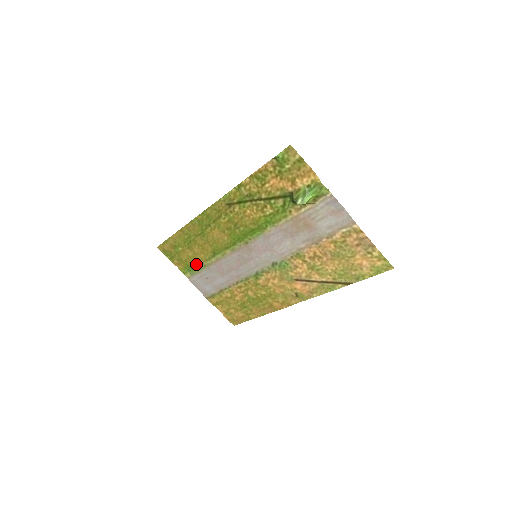
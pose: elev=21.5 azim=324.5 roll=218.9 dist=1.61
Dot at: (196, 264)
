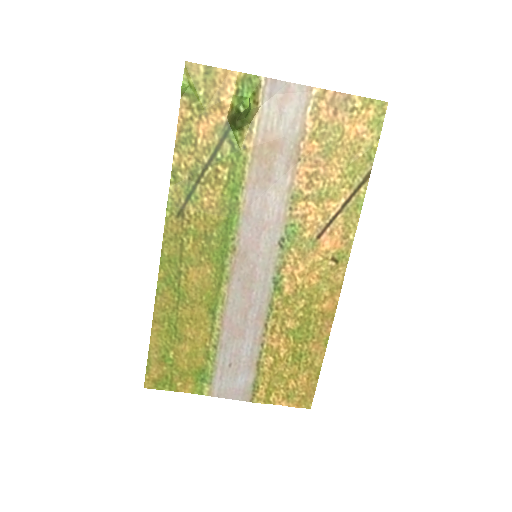
Dot at: (204, 358)
